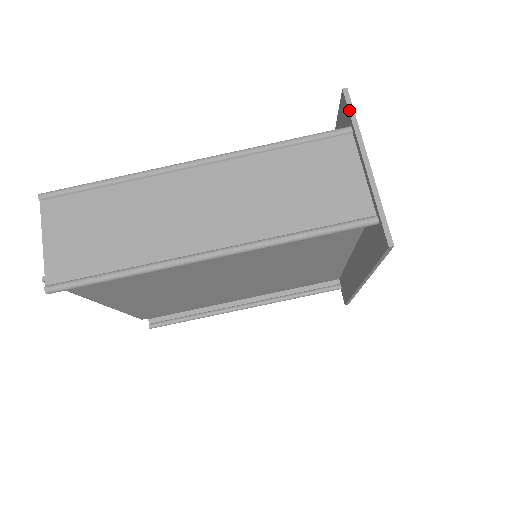
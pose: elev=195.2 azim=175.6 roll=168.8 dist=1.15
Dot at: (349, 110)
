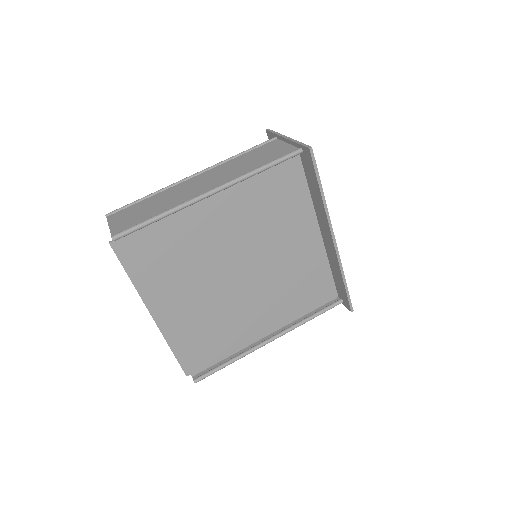
Dot at: (271, 132)
